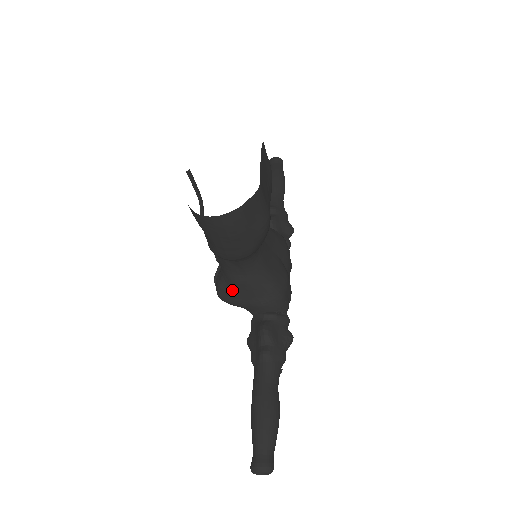
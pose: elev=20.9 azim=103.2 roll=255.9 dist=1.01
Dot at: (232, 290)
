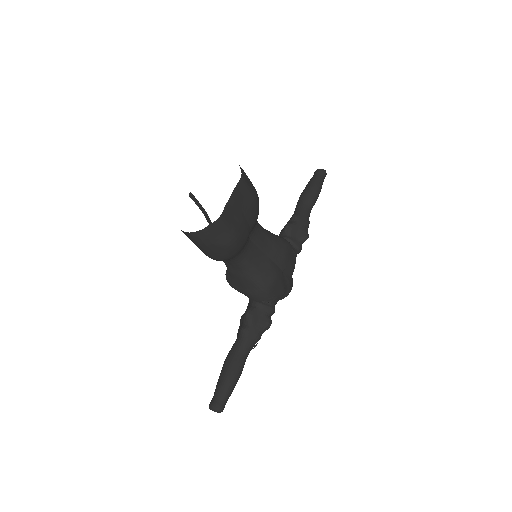
Dot at: (231, 278)
